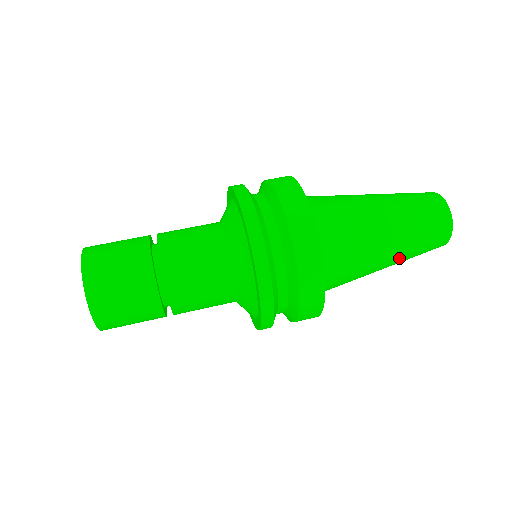
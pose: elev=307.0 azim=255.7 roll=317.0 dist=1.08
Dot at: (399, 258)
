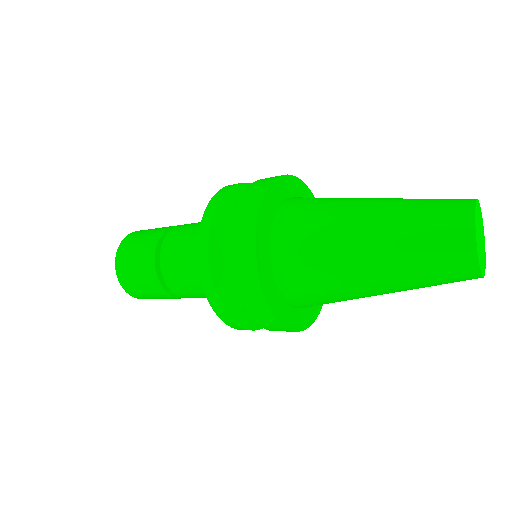
Dot at: (387, 211)
